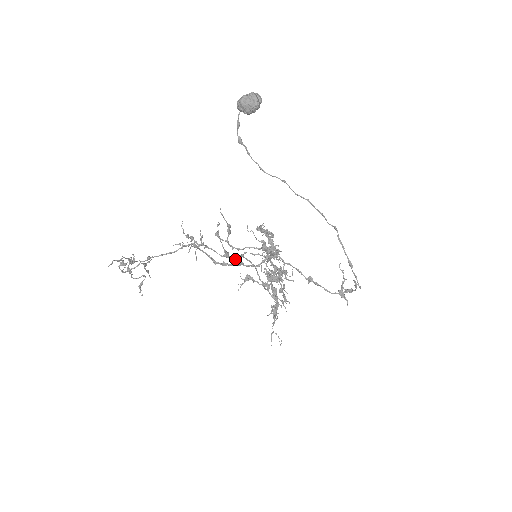
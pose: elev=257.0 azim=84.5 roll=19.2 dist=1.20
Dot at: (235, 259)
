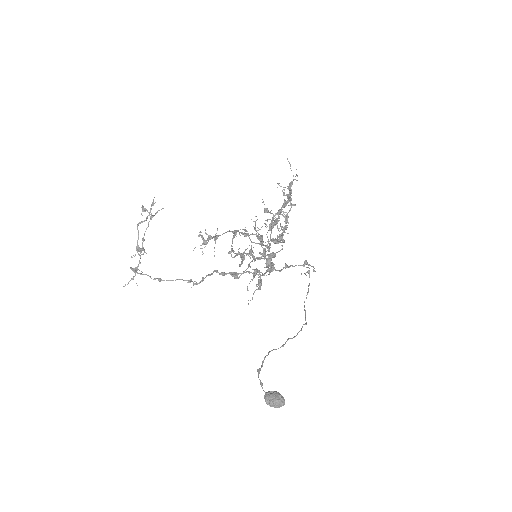
Dot at: occluded
